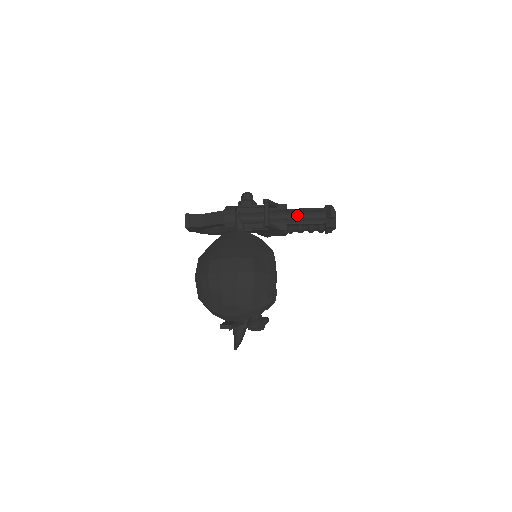
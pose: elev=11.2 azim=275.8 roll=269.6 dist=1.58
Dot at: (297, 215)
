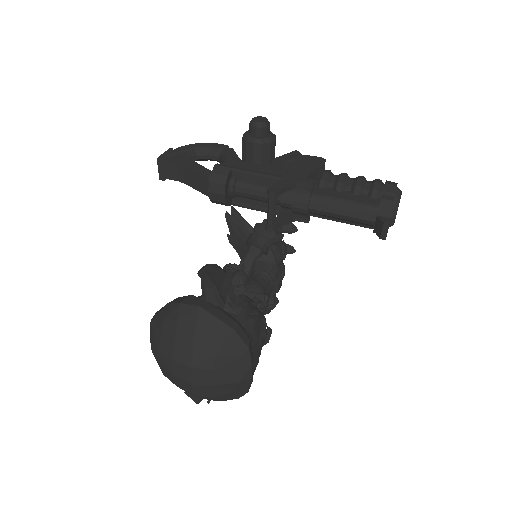
Dot at: (326, 212)
